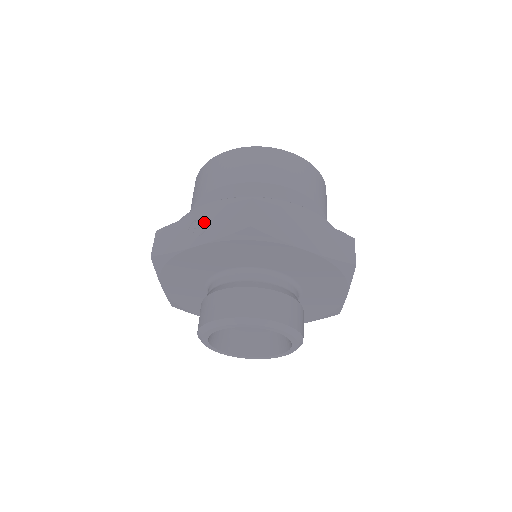
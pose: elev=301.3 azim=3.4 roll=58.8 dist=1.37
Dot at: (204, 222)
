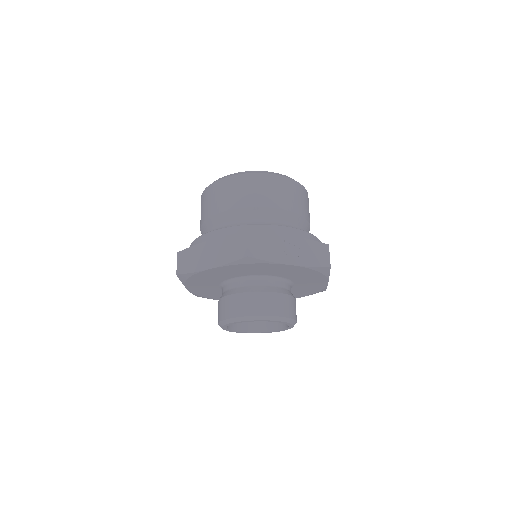
Dot at: (293, 246)
